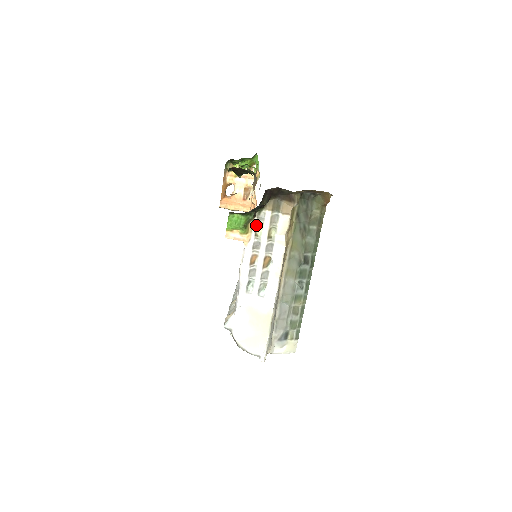
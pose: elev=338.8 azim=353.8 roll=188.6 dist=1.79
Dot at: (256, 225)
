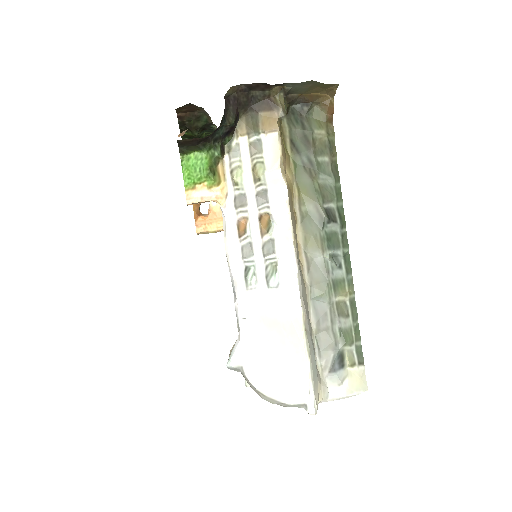
Dot at: (230, 167)
